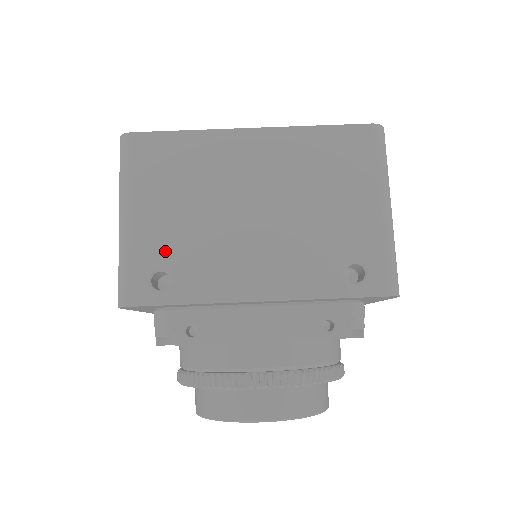
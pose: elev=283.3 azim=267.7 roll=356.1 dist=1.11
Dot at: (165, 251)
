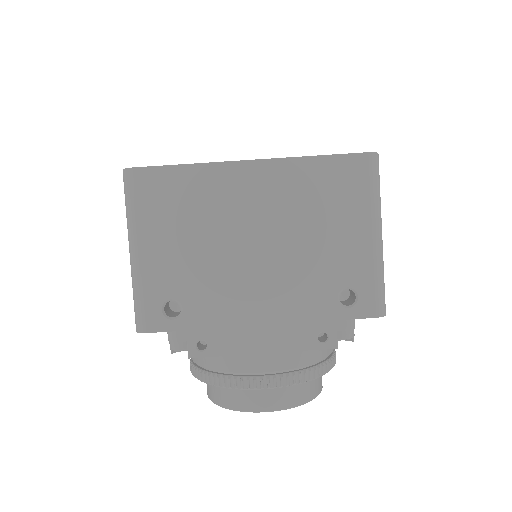
Dot at: (175, 283)
